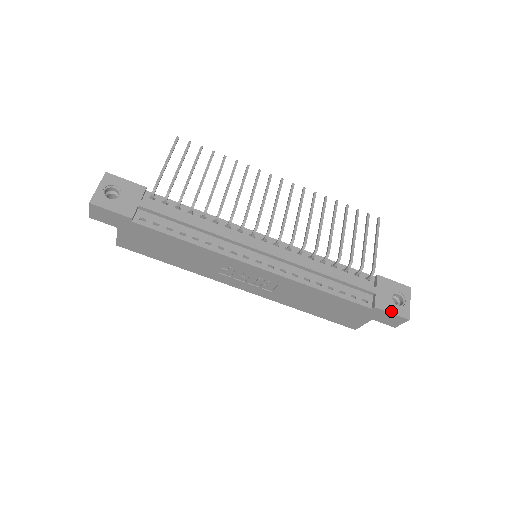
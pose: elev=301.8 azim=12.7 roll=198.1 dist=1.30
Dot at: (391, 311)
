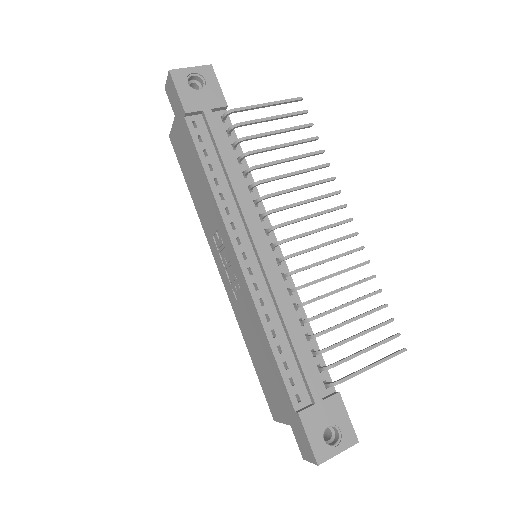
Dot at: (310, 436)
